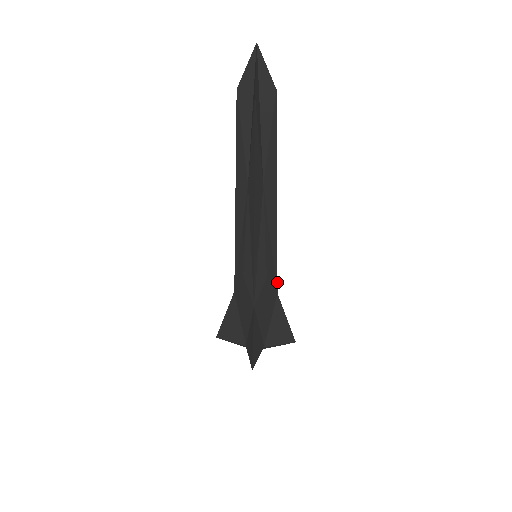
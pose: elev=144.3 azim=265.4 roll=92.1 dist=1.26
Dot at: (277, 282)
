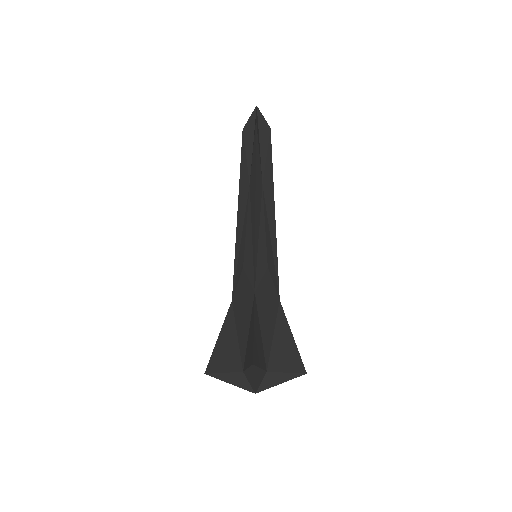
Dot at: (278, 285)
